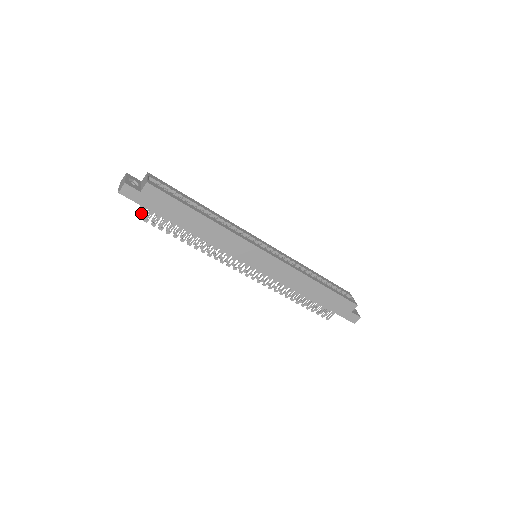
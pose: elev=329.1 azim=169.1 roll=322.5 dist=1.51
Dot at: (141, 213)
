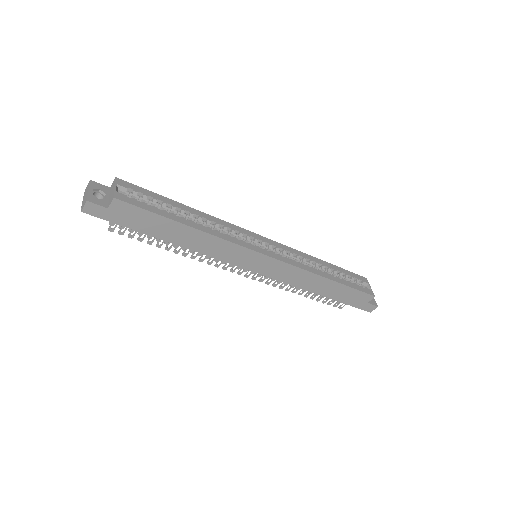
Dot at: occluded
